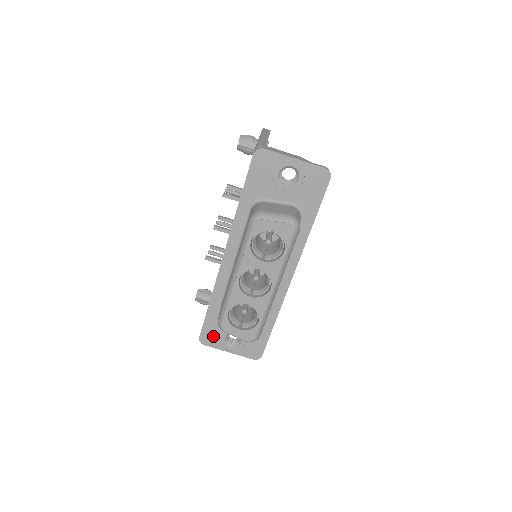
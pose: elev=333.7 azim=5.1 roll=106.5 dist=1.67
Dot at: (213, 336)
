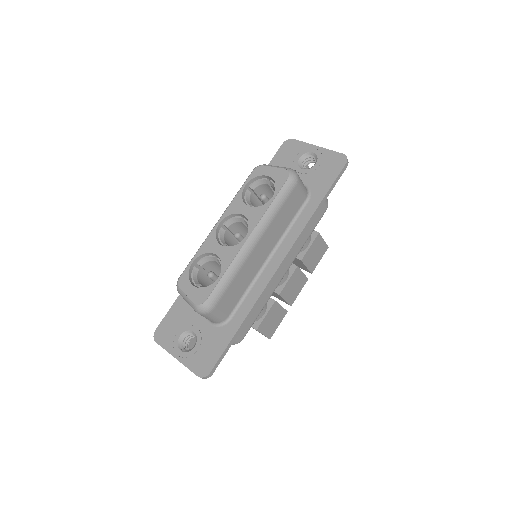
Dot at: (170, 331)
